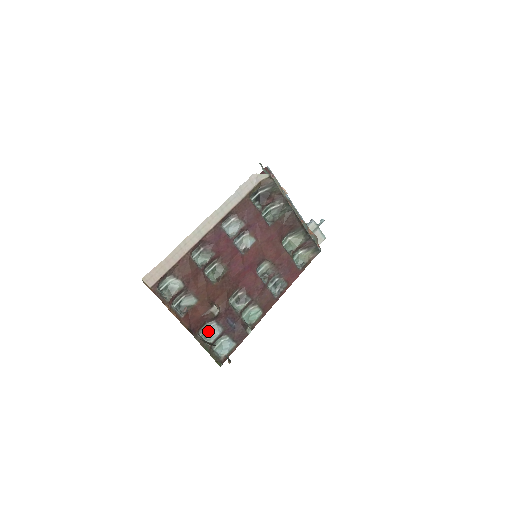
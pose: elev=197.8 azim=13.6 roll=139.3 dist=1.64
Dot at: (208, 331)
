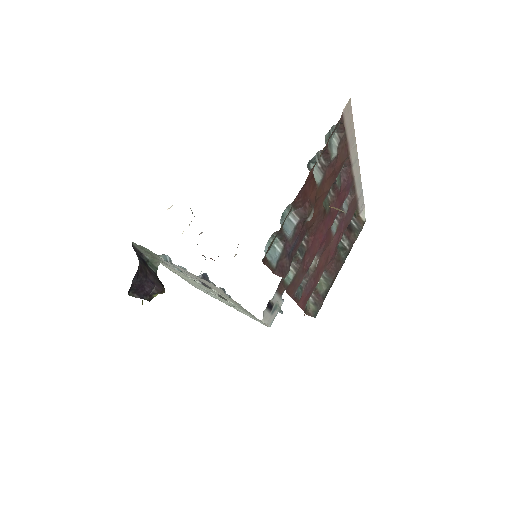
Dot at: (286, 218)
